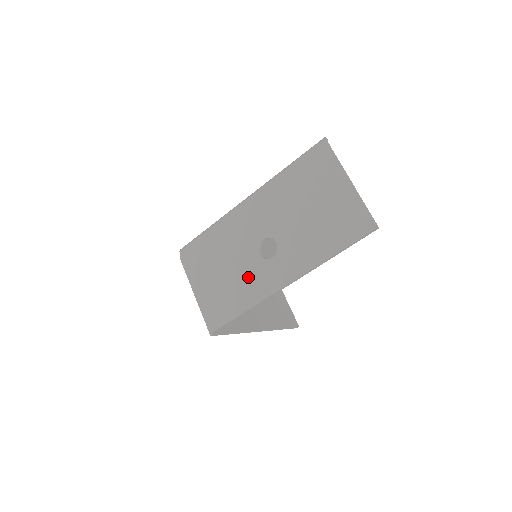
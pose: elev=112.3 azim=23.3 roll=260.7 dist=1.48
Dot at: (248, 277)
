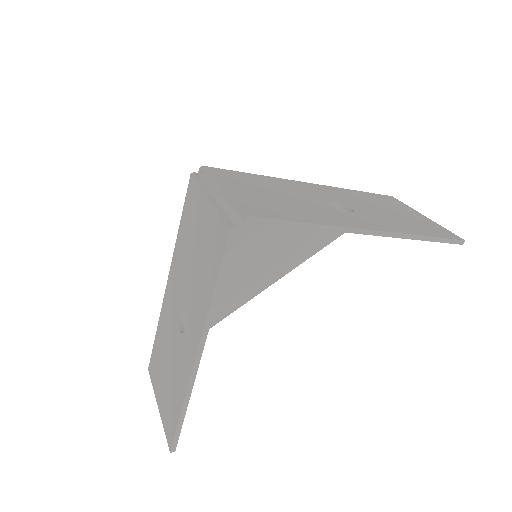
Dot at: (315, 209)
